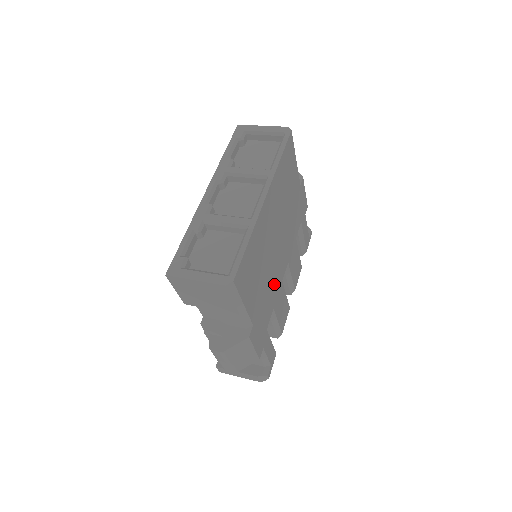
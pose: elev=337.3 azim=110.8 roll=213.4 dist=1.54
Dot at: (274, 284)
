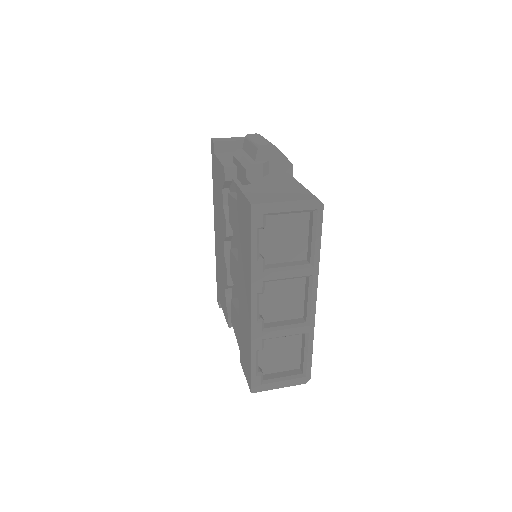
Dot at: occluded
